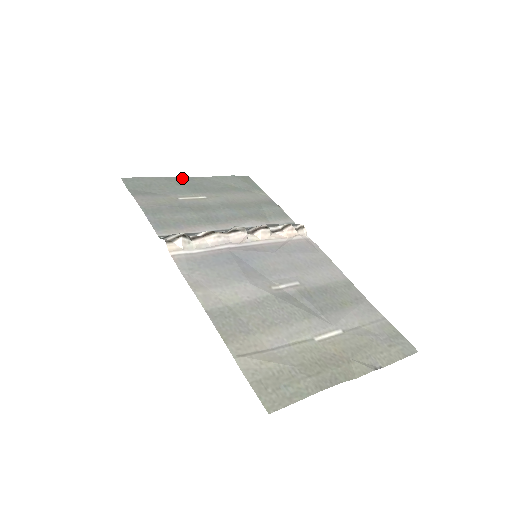
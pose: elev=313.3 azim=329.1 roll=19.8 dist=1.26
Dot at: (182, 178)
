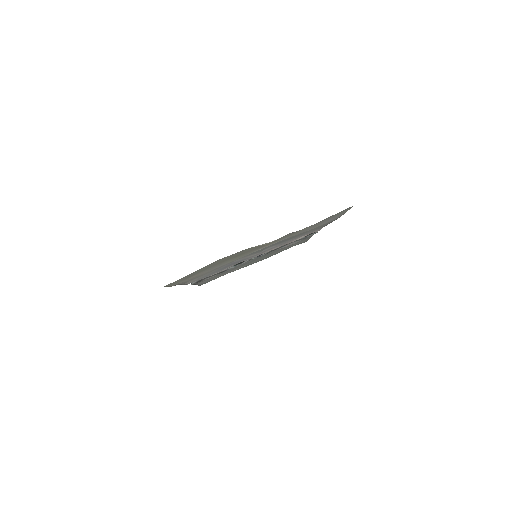
Dot at: occluded
